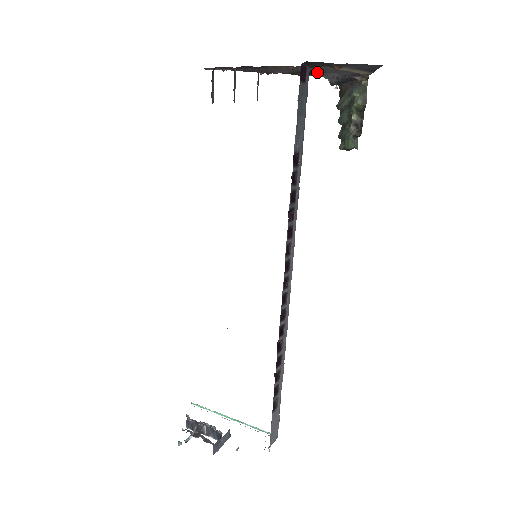
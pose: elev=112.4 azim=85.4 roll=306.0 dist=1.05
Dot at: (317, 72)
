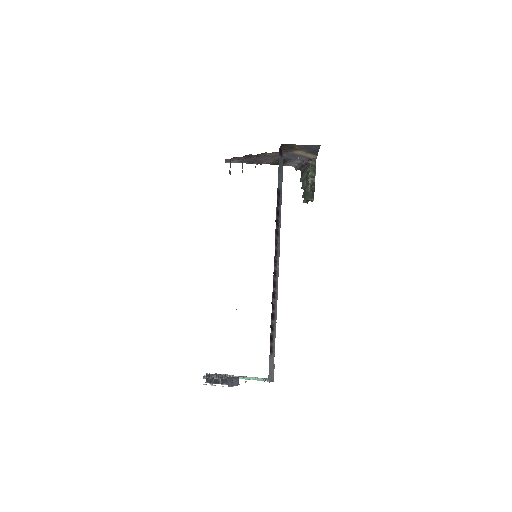
Dot at: (288, 160)
